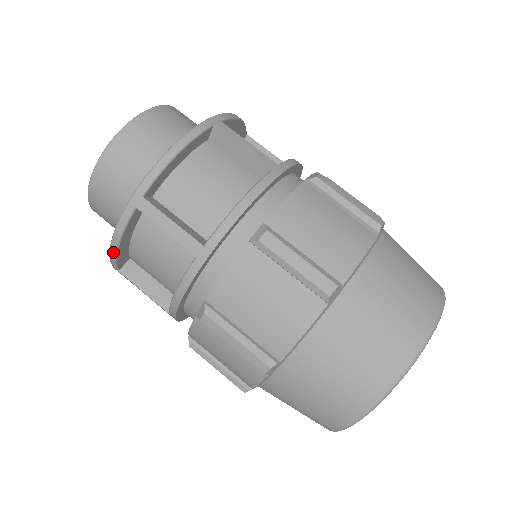
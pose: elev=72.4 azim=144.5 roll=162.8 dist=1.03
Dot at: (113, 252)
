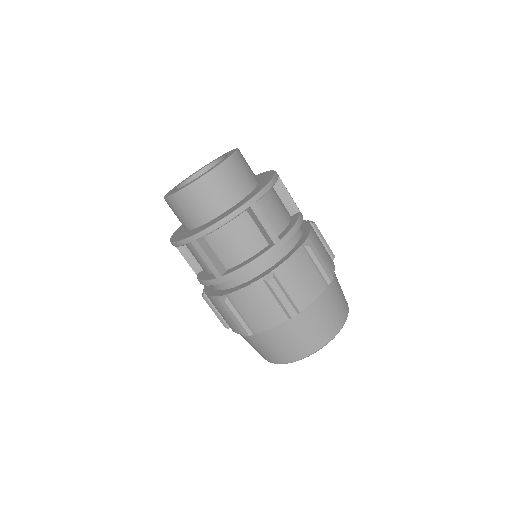
Dot at: (215, 228)
